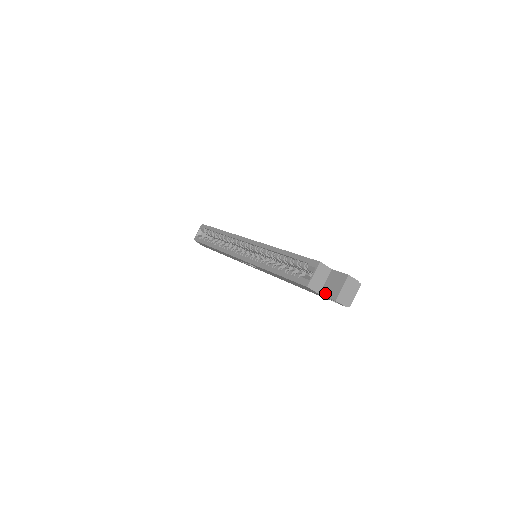
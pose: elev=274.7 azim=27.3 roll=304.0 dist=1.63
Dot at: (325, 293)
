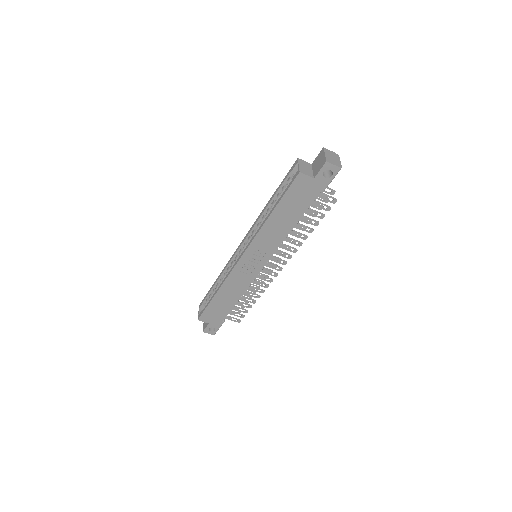
Dot at: (317, 172)
